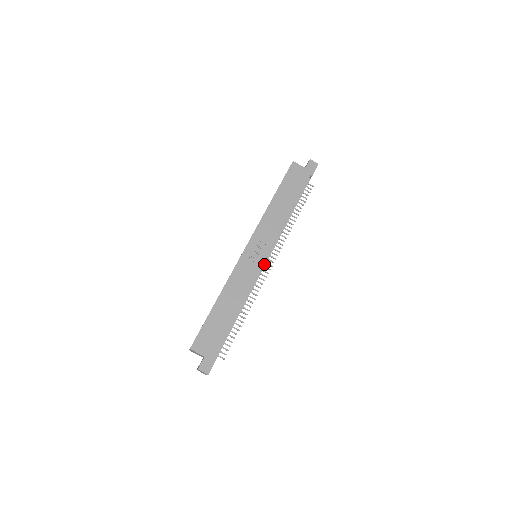
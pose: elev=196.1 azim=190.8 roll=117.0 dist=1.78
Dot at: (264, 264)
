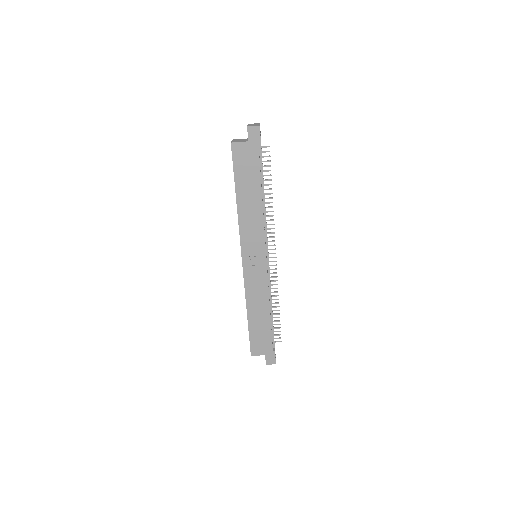
Dot at: (267, 260)
